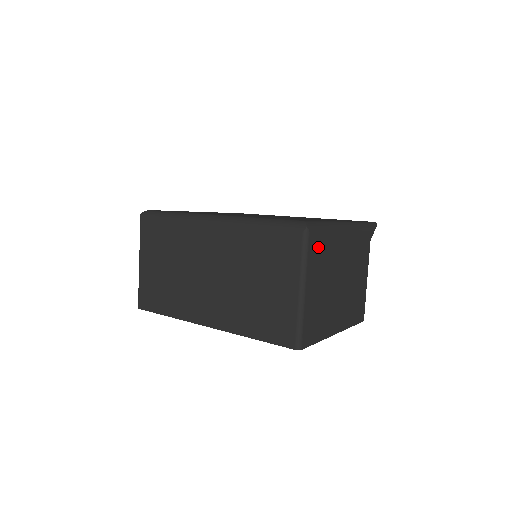
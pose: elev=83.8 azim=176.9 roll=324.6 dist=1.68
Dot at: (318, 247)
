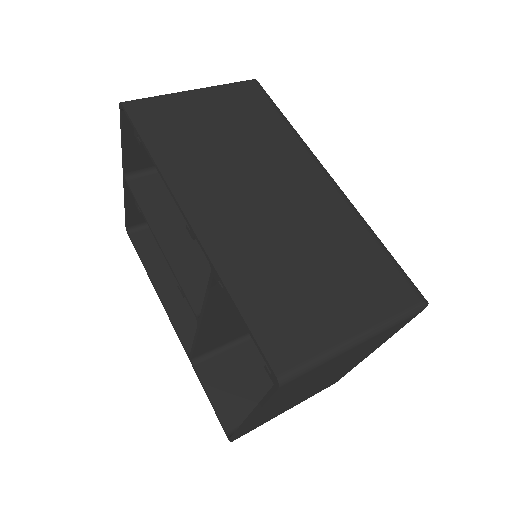
Dot at: (392, 331)
